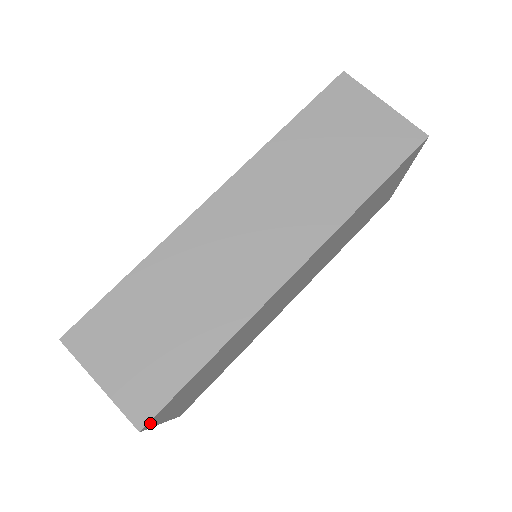
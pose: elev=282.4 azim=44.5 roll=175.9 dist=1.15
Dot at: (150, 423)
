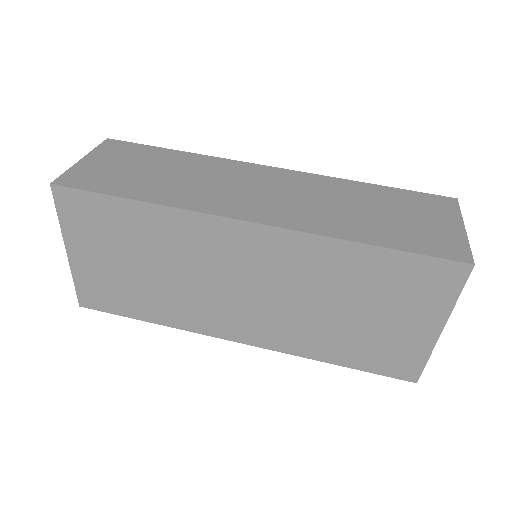
Dot at: (61, 196)
